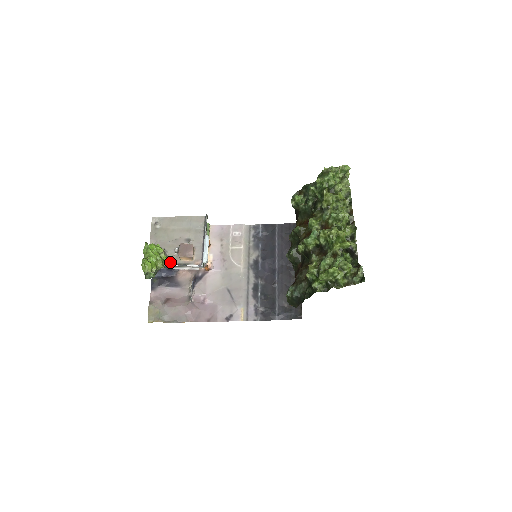
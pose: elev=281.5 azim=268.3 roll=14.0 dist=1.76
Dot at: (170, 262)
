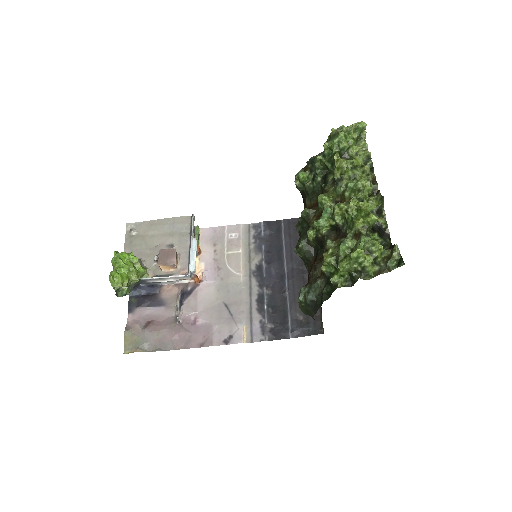
Dot at: (149, 274)
